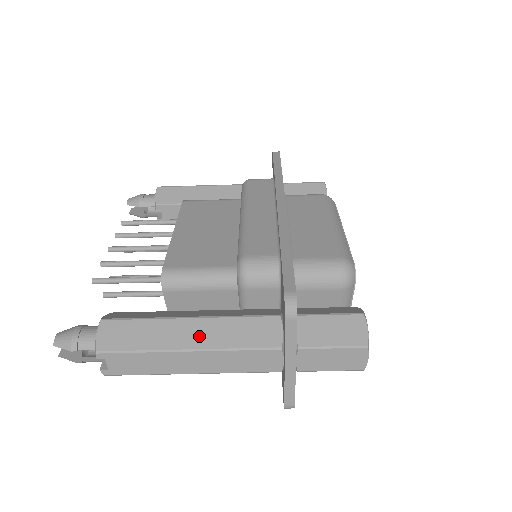
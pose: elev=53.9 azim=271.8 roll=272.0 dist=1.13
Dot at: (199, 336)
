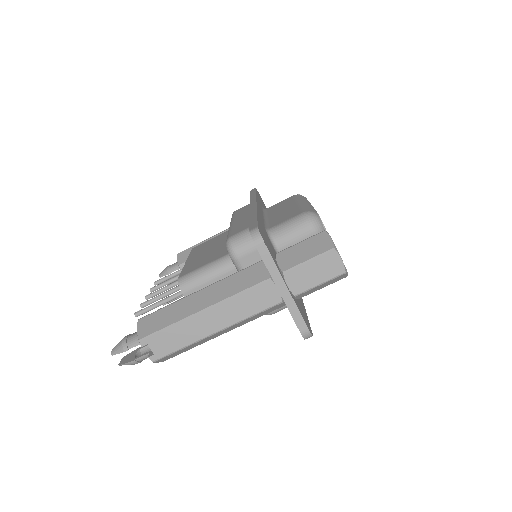
Dot at: (209, 298)
